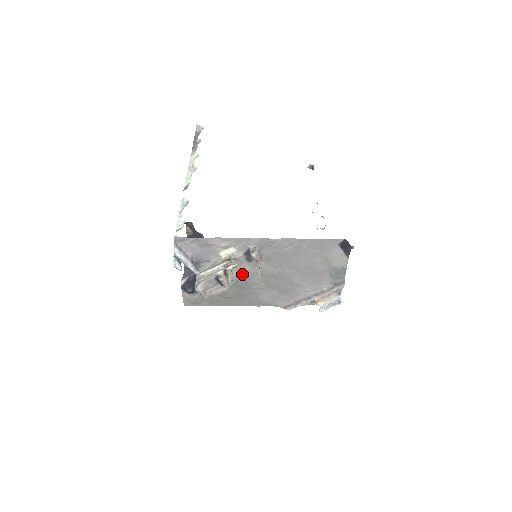
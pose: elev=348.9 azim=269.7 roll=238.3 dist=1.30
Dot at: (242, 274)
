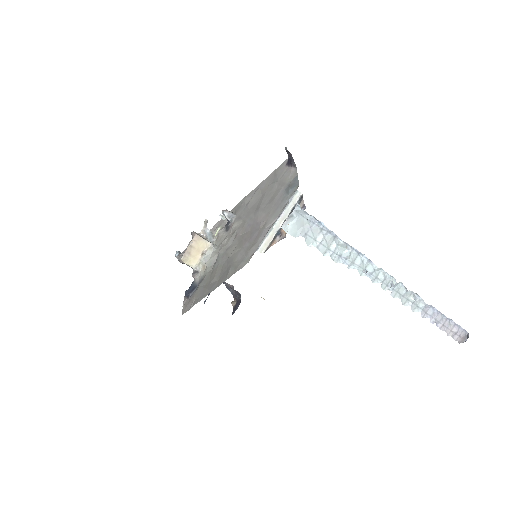
Dot at: (222, 246)
